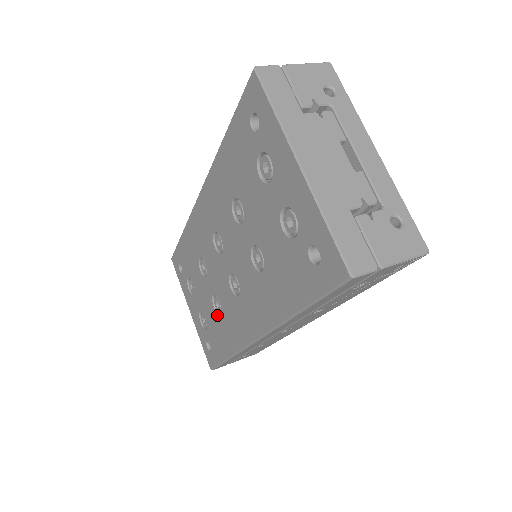
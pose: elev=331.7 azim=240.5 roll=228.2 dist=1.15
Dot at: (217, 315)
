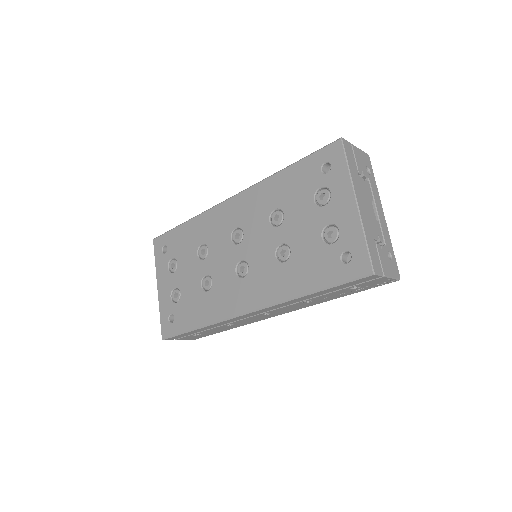
Dot at: (202, 291)
